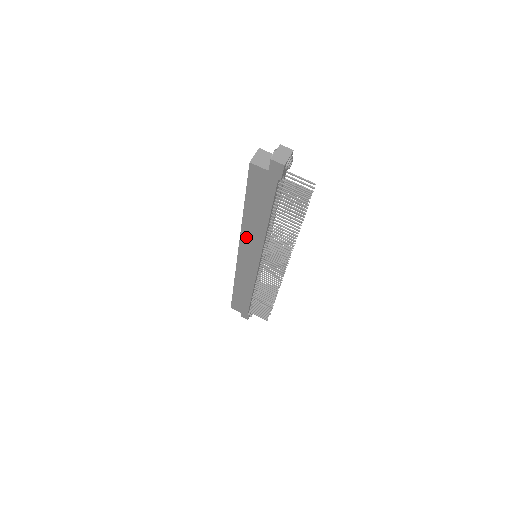
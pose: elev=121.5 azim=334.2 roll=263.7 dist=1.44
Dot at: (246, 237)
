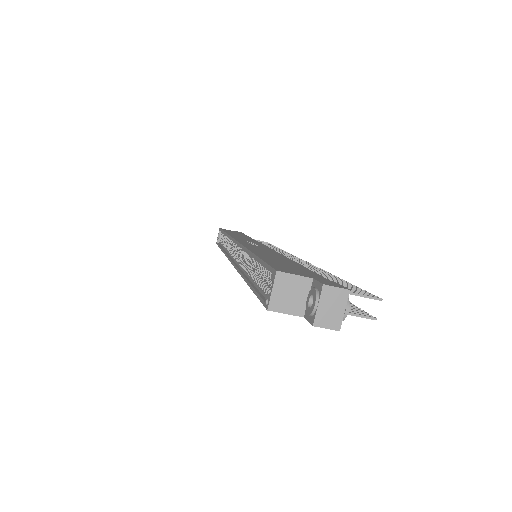
Dot at: occluded
